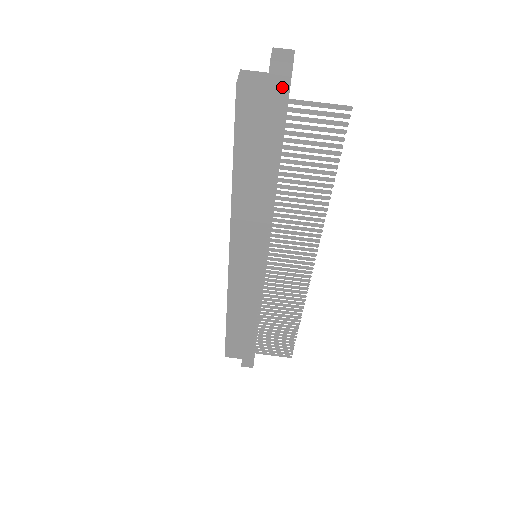
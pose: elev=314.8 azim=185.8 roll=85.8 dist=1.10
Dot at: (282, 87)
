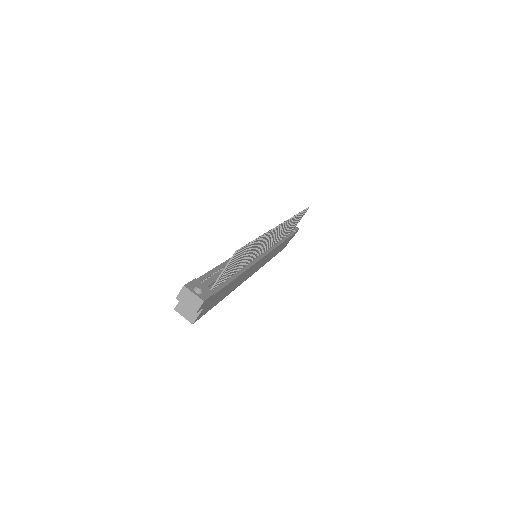
Dot at: (209, 300)
